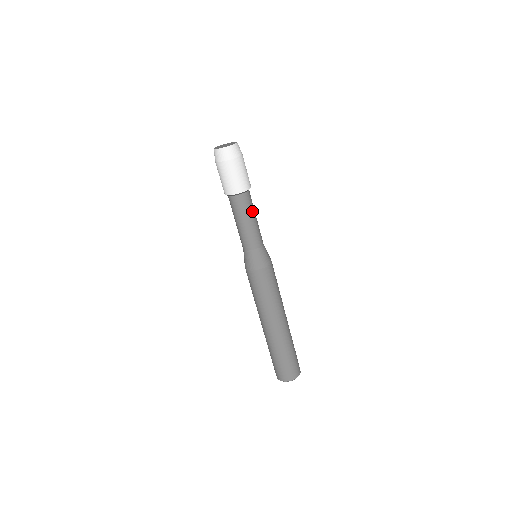
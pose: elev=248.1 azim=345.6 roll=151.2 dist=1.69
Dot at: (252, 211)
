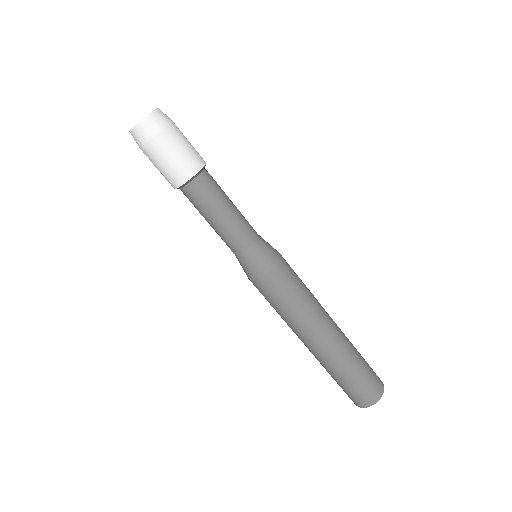
Dot at: (223, 192)
